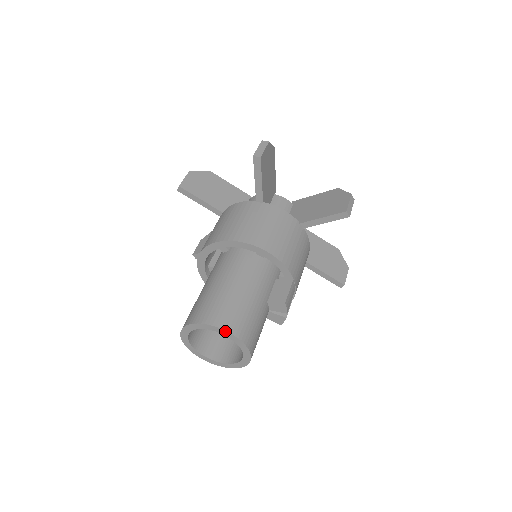
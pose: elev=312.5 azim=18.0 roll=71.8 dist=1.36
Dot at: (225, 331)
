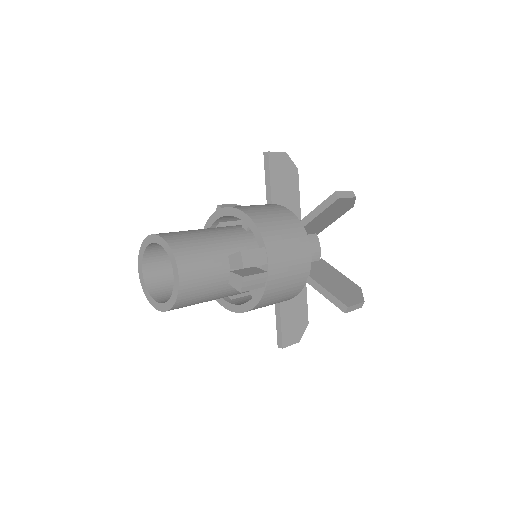
Dot at: (162, 238)
